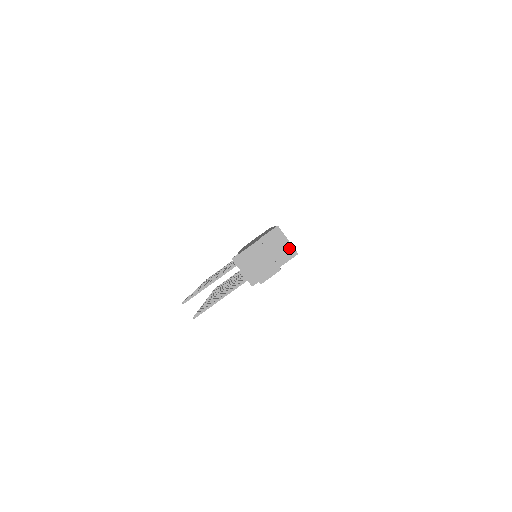
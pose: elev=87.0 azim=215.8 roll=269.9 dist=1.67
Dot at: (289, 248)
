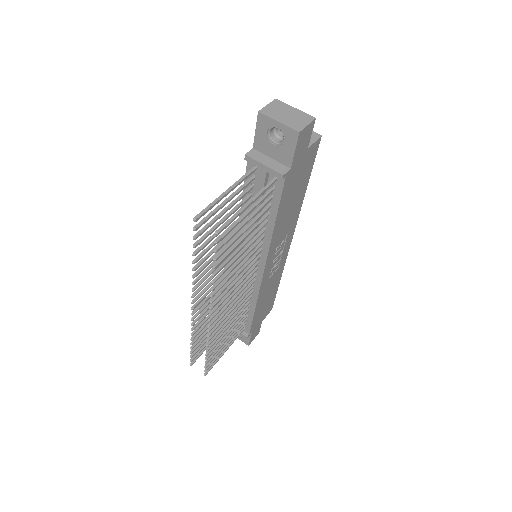
Dot at: occluded
